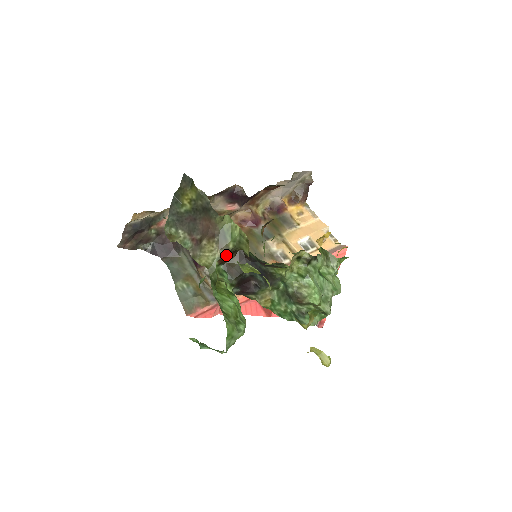
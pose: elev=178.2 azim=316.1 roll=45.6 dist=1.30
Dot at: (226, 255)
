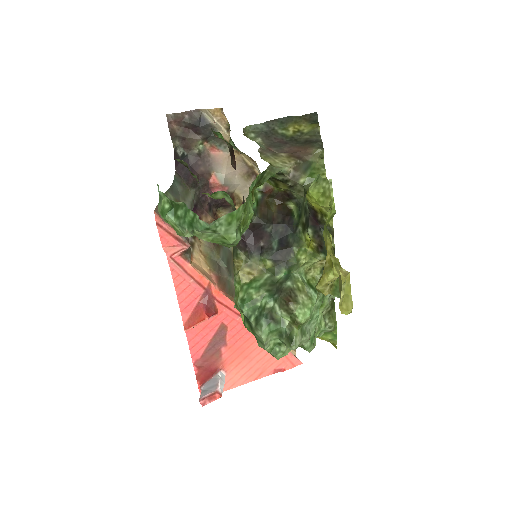
Dot at: (276, 192)
